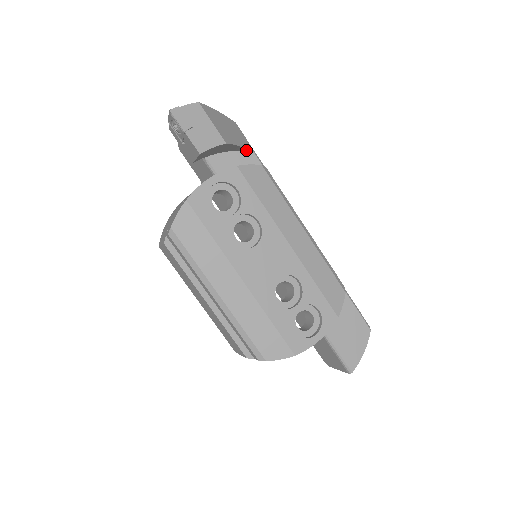
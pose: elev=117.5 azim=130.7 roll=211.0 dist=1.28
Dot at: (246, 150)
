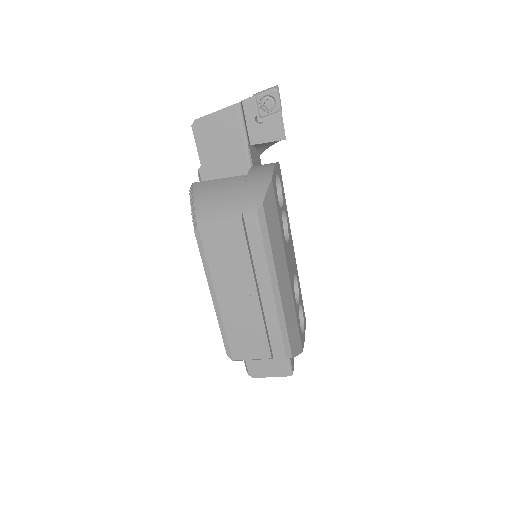
Dot at: (260, 151)
